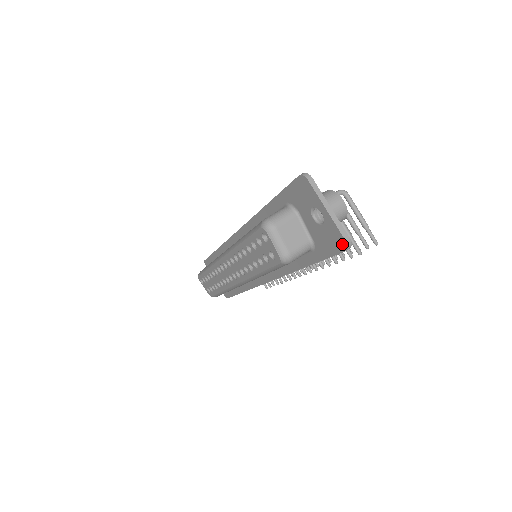
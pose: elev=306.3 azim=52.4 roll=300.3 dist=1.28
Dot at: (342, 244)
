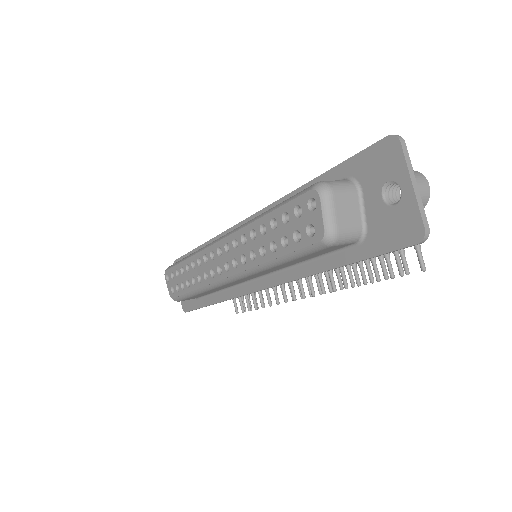
Dot at: (416, 233)
